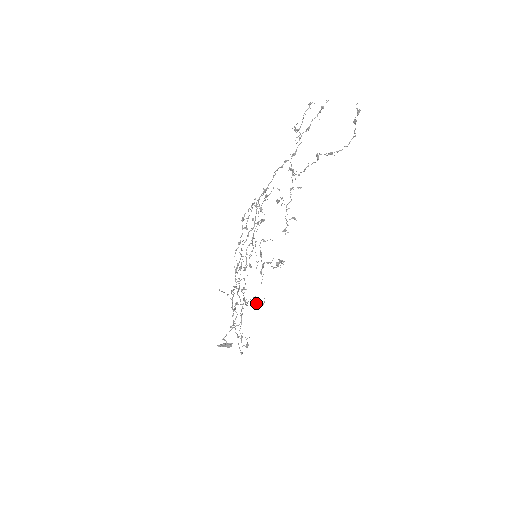
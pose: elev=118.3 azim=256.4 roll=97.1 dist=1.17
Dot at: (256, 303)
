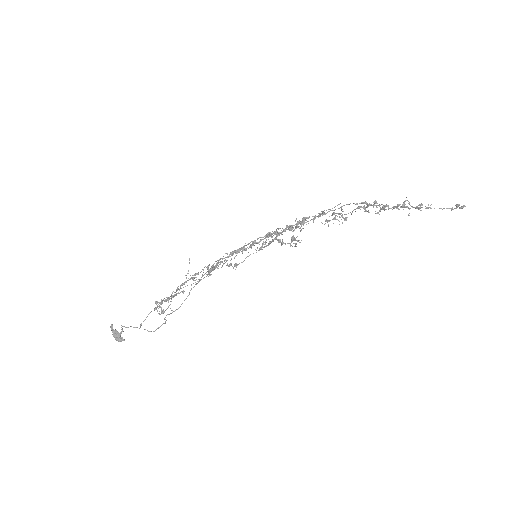
Dot at: (228, 265)
